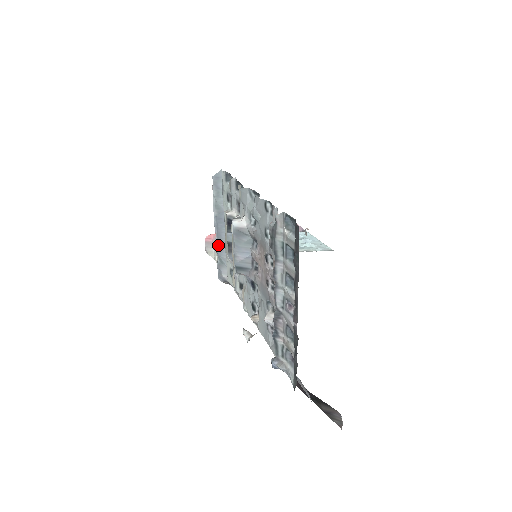
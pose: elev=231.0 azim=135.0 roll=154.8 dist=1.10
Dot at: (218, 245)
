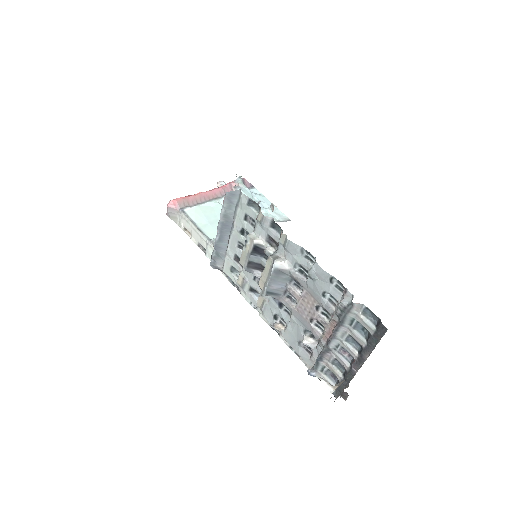
Dot at: (218, 244)
